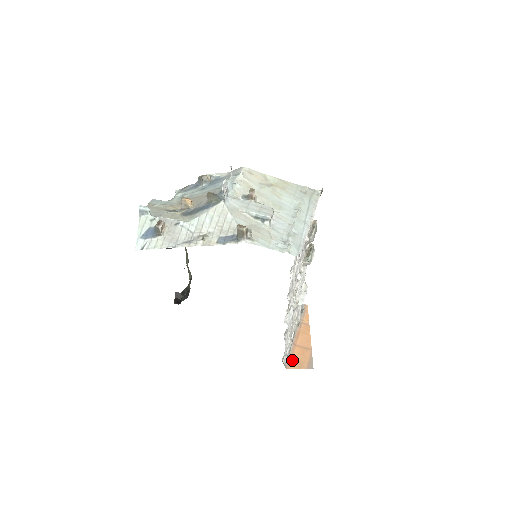
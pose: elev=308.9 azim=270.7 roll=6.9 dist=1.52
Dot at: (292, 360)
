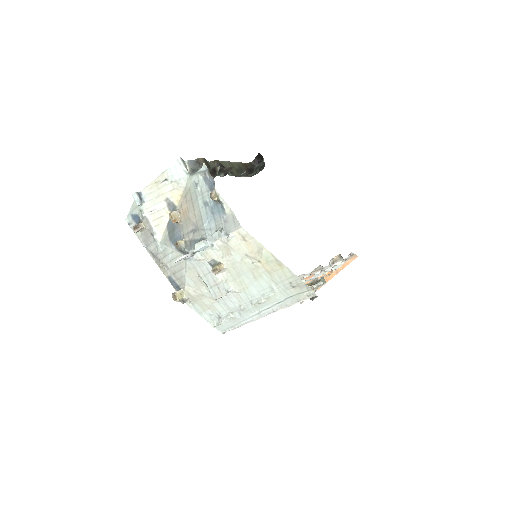
Dot at: occluded
